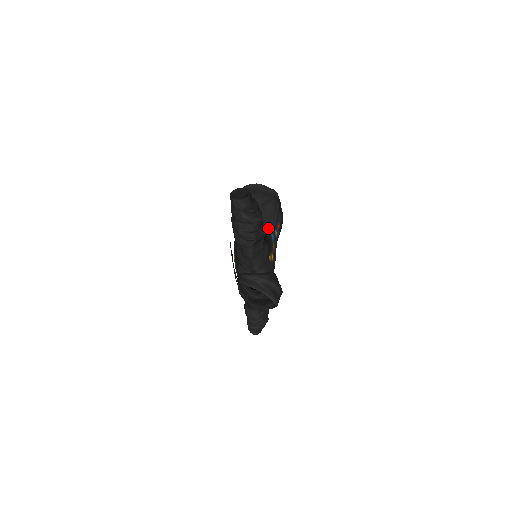
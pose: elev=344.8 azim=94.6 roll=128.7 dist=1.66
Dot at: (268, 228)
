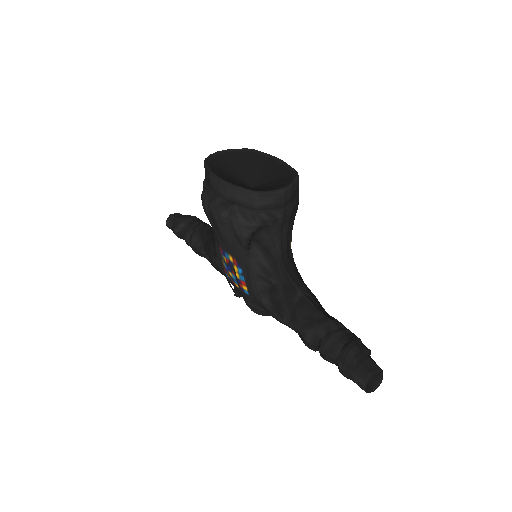
Dot at: (290, 243)
